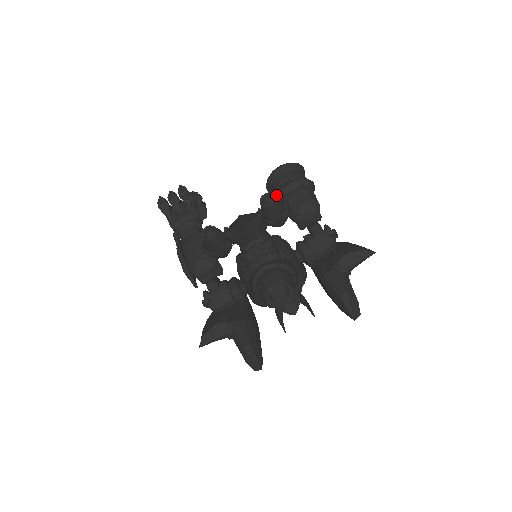
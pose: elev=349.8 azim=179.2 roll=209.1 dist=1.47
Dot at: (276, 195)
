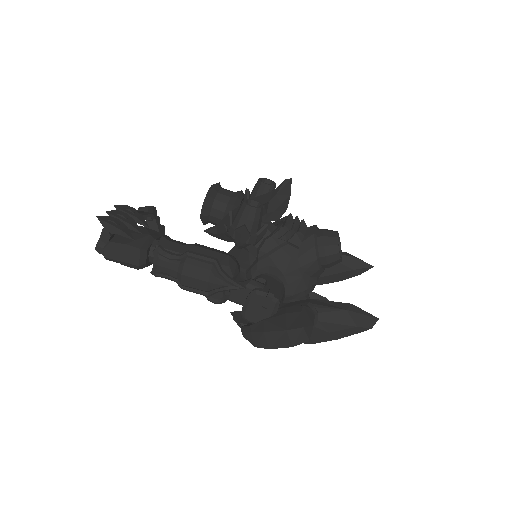
Dot at: (225, 208)
